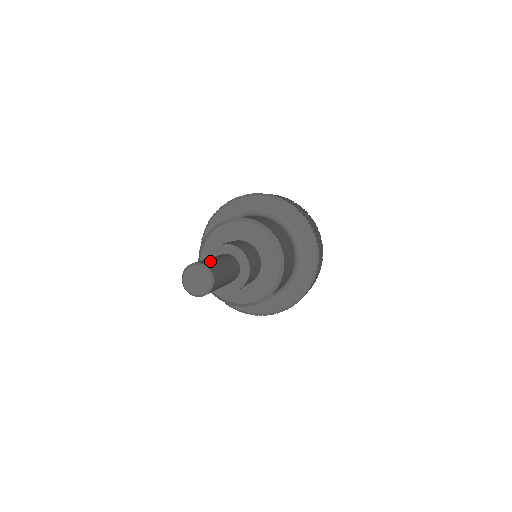
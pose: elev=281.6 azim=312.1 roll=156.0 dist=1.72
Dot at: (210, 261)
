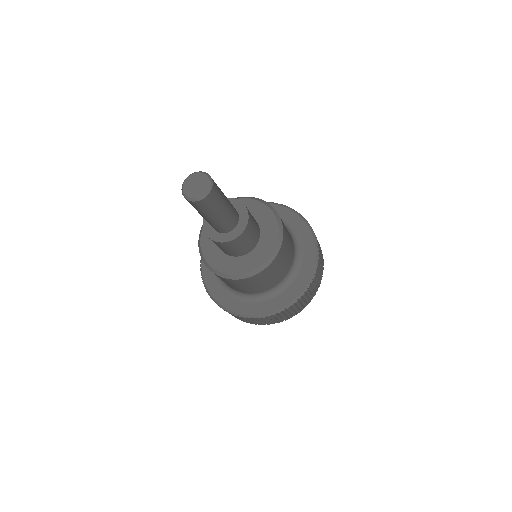
Dot at: occluded
